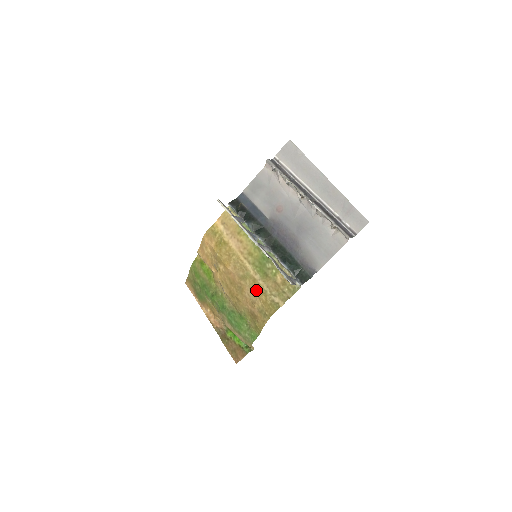
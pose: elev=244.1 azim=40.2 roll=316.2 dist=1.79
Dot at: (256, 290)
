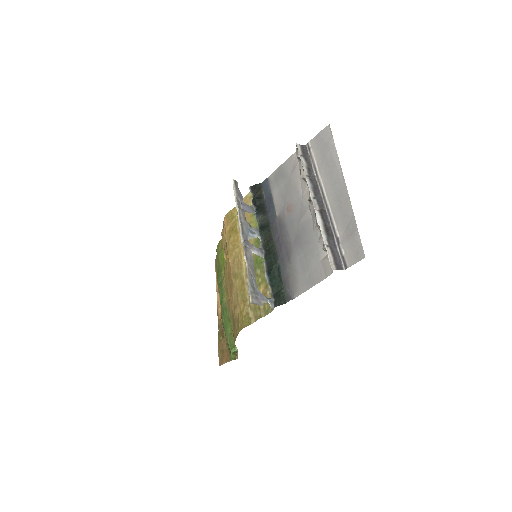
Dot at: (240, 295)
